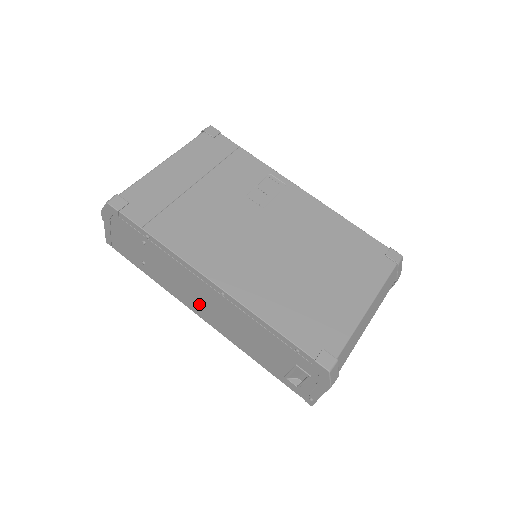
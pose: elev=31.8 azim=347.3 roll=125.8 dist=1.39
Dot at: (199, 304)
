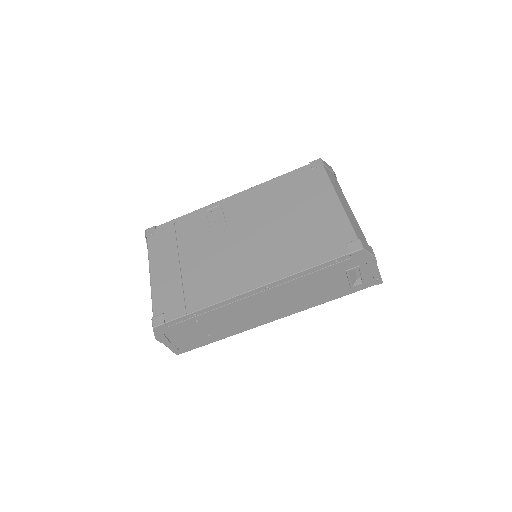
Dot at: (263, 314)
